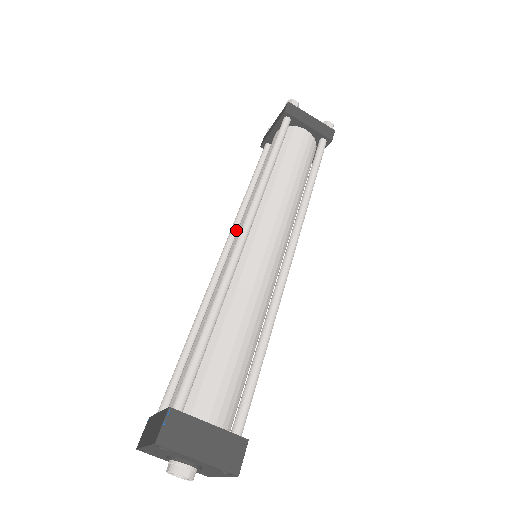
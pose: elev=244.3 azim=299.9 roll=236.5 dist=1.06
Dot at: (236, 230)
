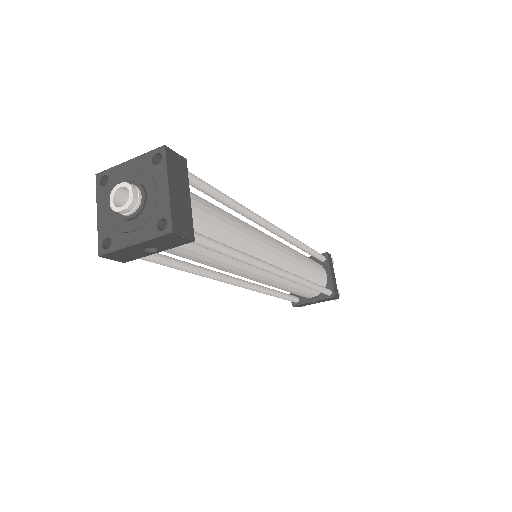
Dot at: occluded
